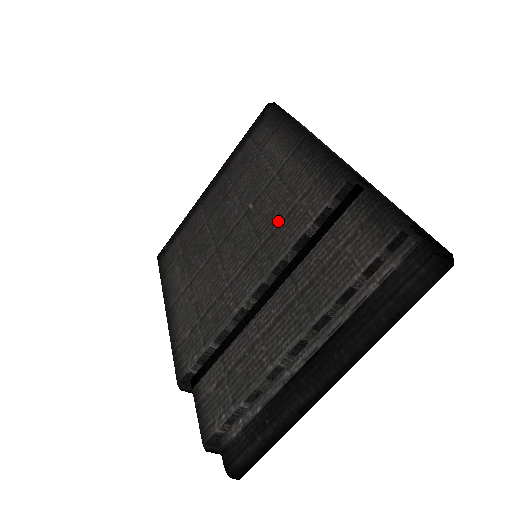
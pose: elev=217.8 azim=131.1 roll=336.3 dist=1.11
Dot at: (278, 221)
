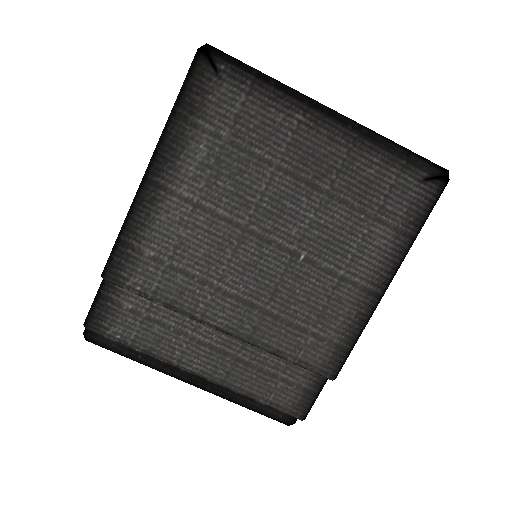
Dot at: (290, 317)
